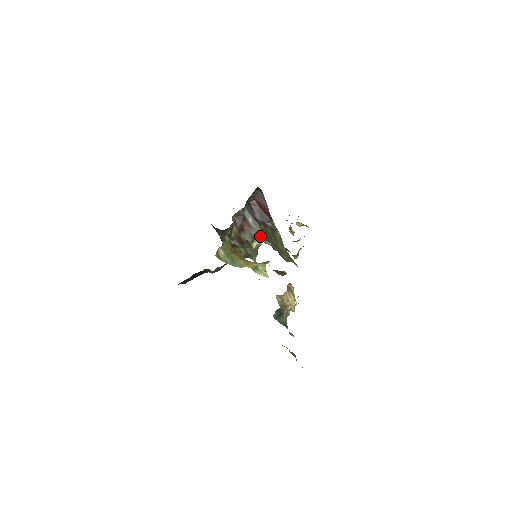
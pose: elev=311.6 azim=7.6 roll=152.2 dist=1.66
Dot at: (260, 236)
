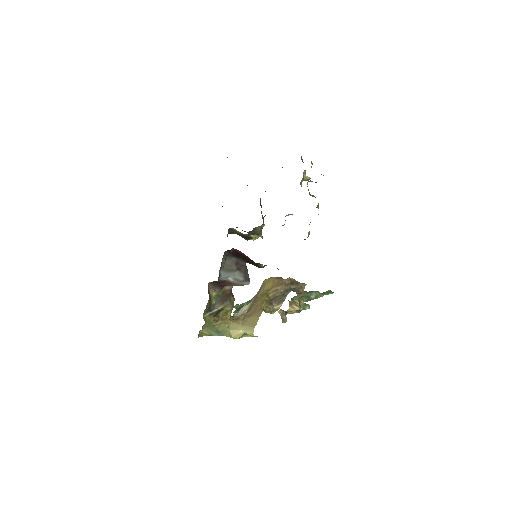
Dot at: (247, 284)
